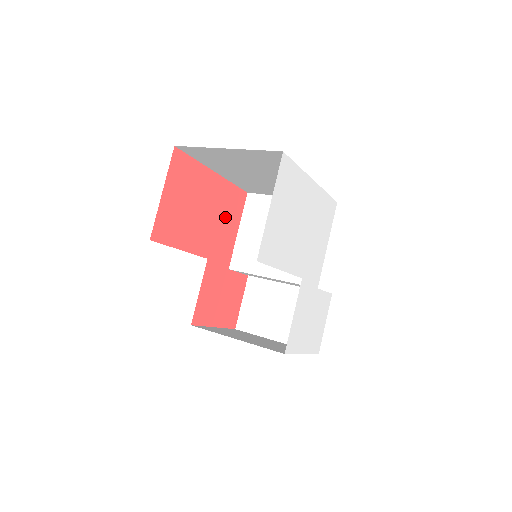
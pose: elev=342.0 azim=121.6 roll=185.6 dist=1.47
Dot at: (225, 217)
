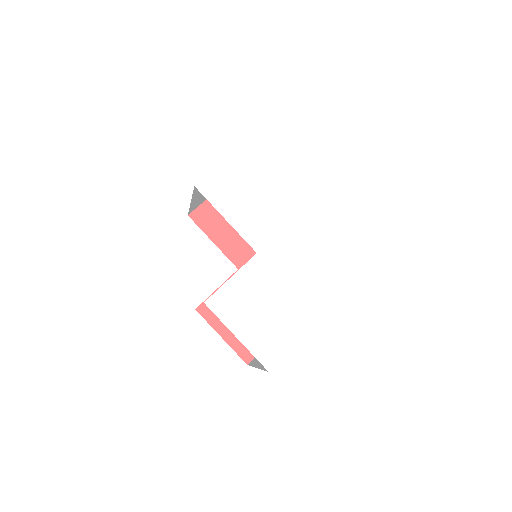
Dot at: occluded
